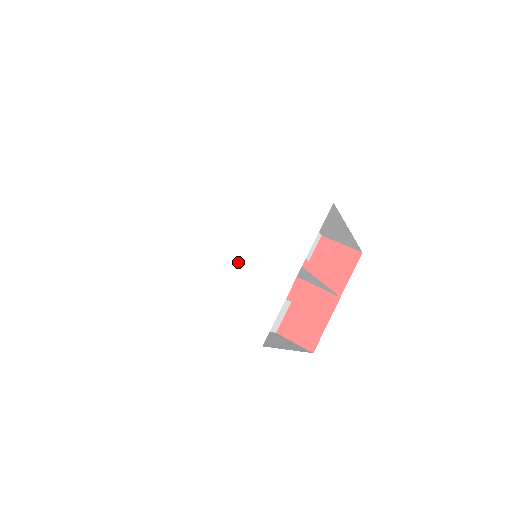
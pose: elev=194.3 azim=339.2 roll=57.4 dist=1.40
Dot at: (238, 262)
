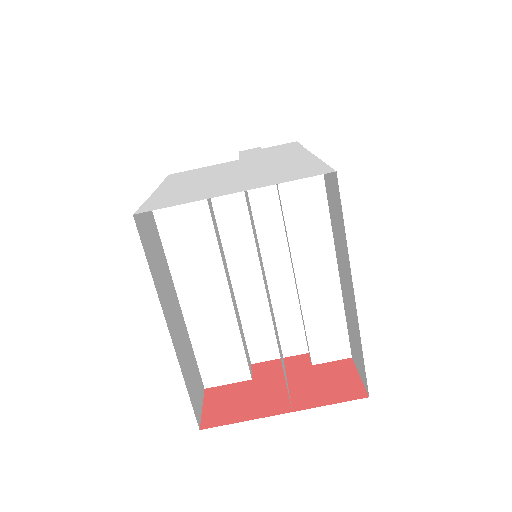
Dot at: (218, 182)
